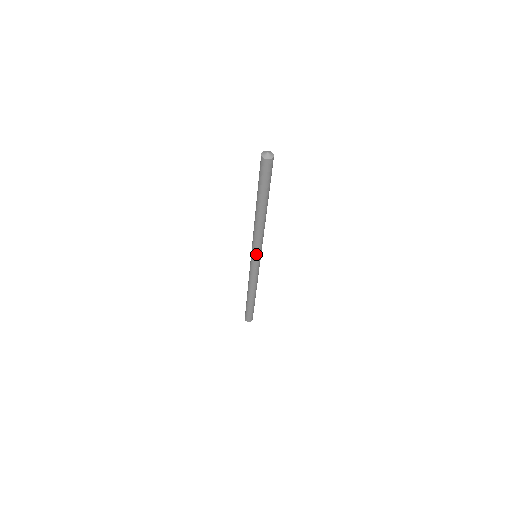
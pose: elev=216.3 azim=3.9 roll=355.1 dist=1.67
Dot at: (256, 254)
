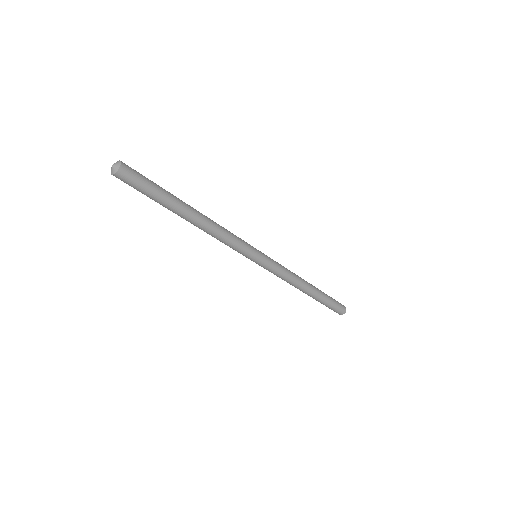
Dot at: (244, 255)
